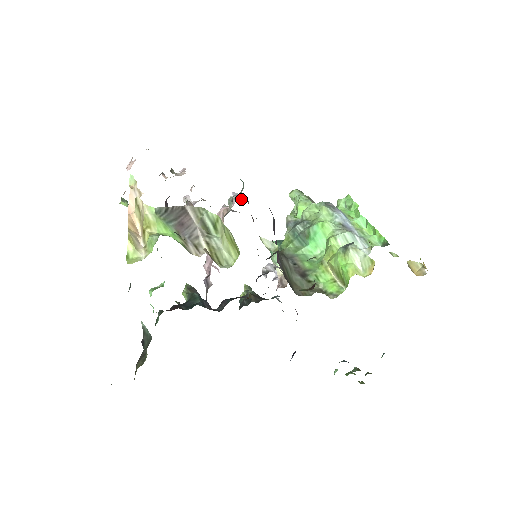
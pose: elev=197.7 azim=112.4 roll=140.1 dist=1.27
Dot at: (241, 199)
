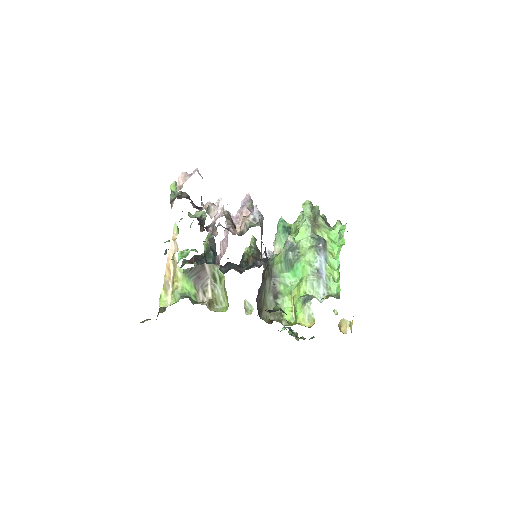
Dot at: occluded
